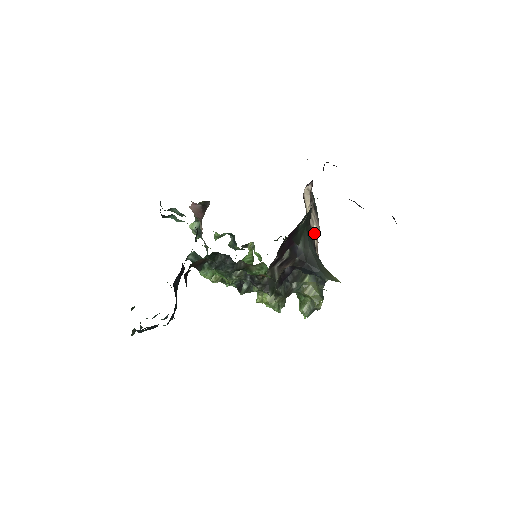
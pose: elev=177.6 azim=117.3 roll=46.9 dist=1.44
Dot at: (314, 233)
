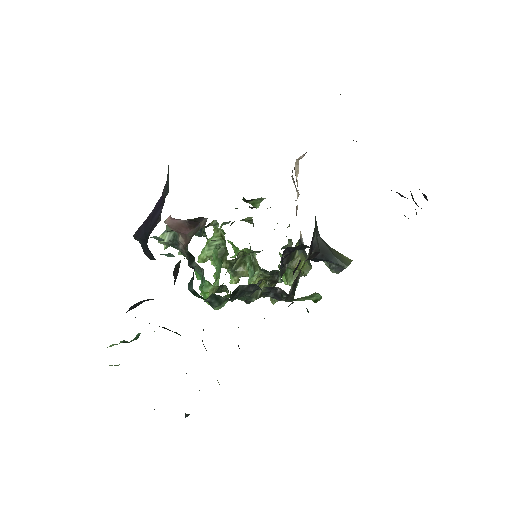
Dot at: occluded
